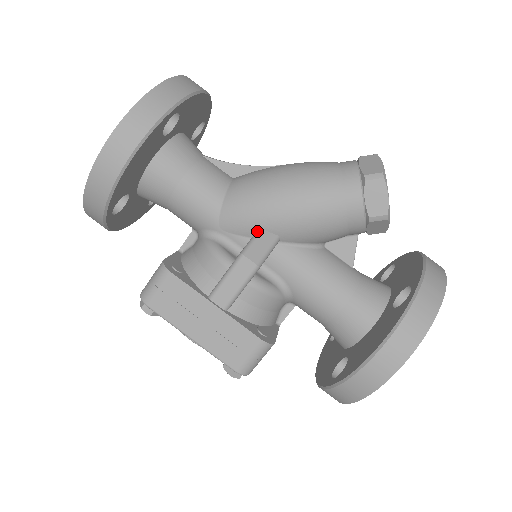
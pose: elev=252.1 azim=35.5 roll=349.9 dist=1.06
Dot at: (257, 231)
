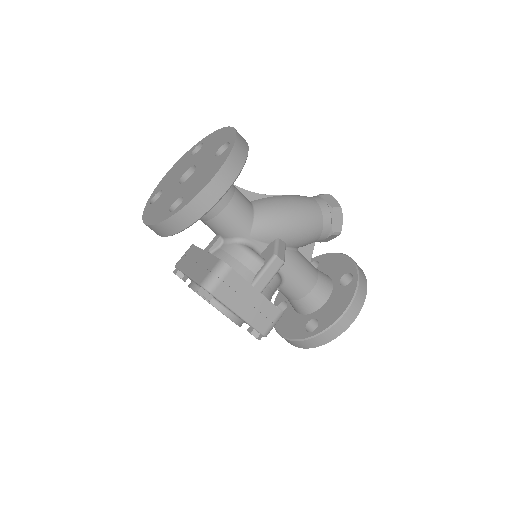
Dot at: (276, 240)
